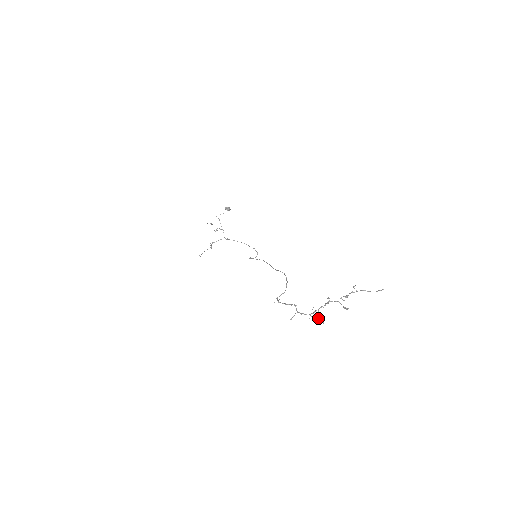
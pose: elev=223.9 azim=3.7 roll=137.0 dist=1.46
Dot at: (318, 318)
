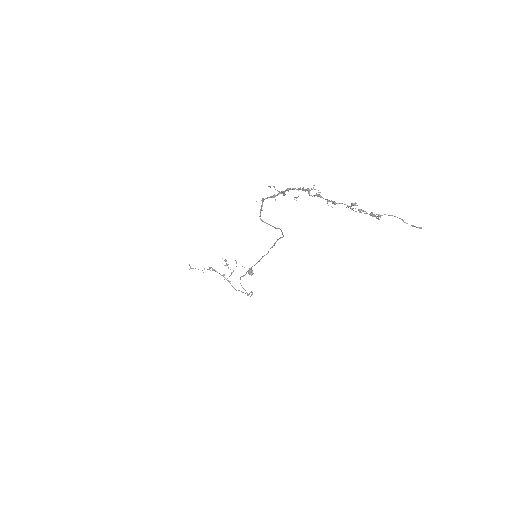
Dot at: occluded
